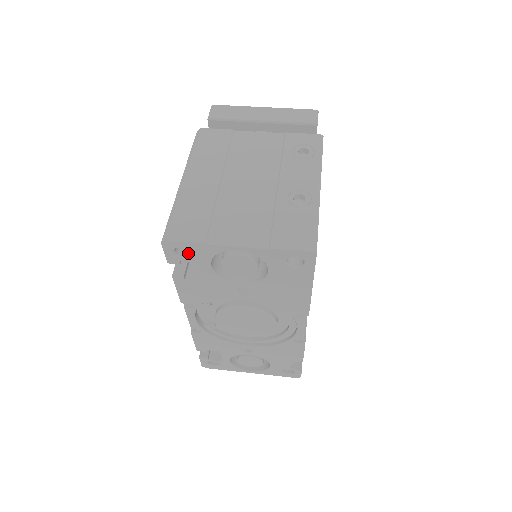
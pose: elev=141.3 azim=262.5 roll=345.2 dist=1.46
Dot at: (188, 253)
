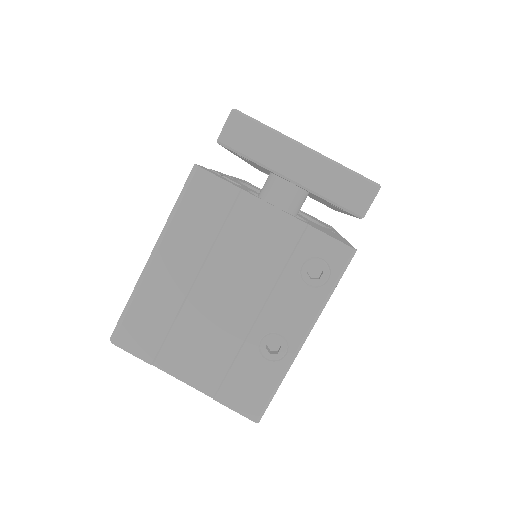
Dot at: occluded
